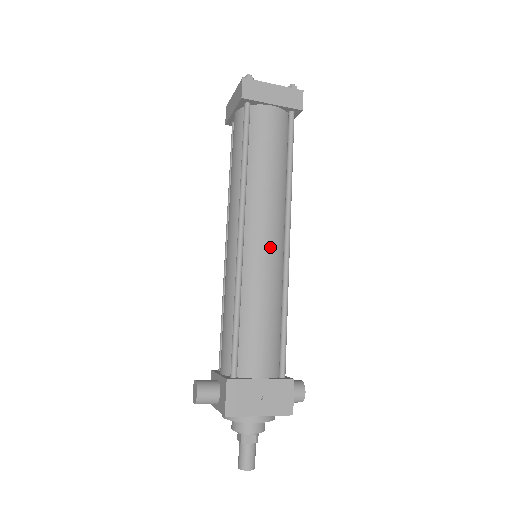
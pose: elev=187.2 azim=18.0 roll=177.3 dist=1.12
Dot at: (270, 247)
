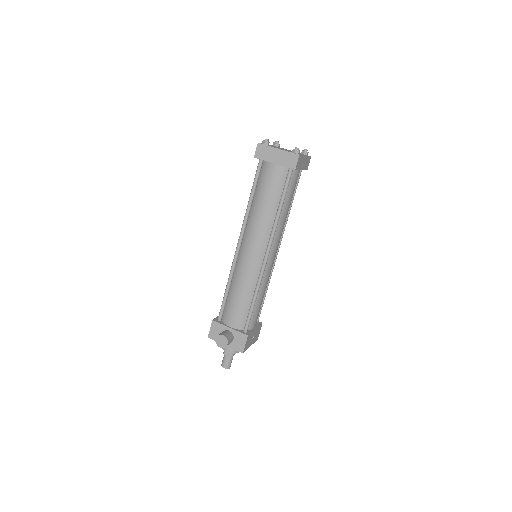
Dot at: occluded
